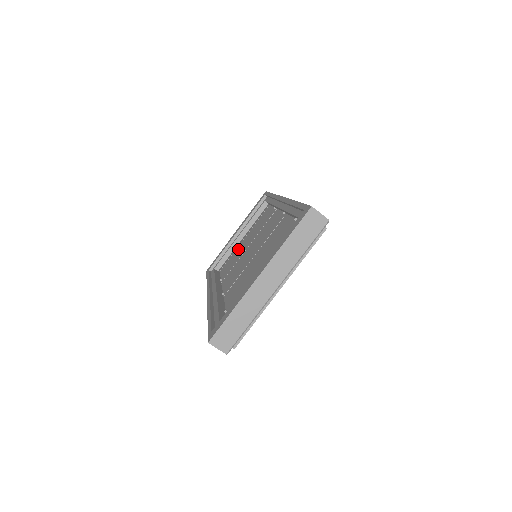
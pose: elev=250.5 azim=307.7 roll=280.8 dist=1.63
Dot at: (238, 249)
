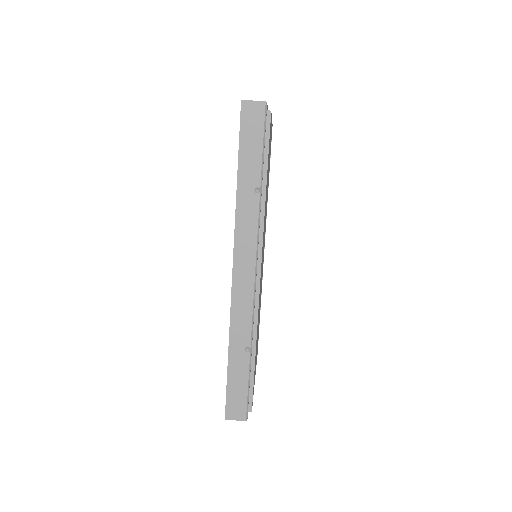
Dot at: occluded
